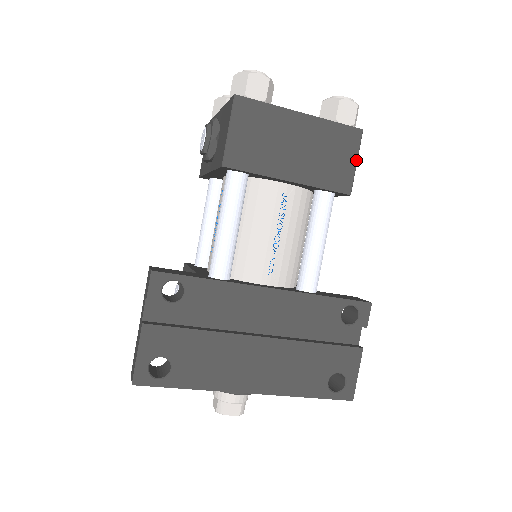
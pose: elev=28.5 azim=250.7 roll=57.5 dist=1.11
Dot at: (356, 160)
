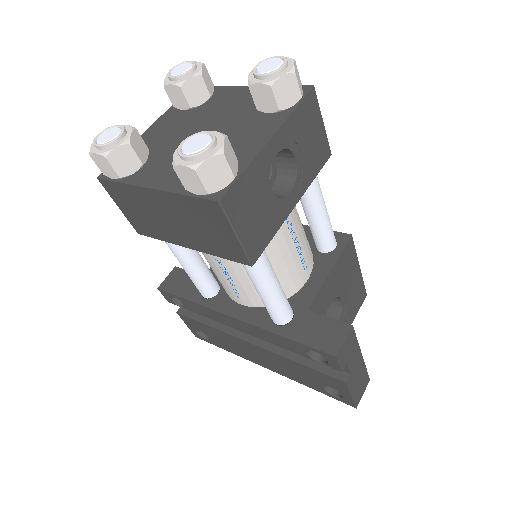
Dot at: (234, 234)
